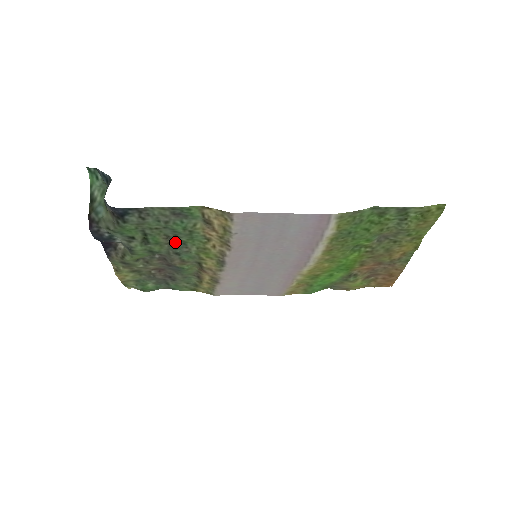
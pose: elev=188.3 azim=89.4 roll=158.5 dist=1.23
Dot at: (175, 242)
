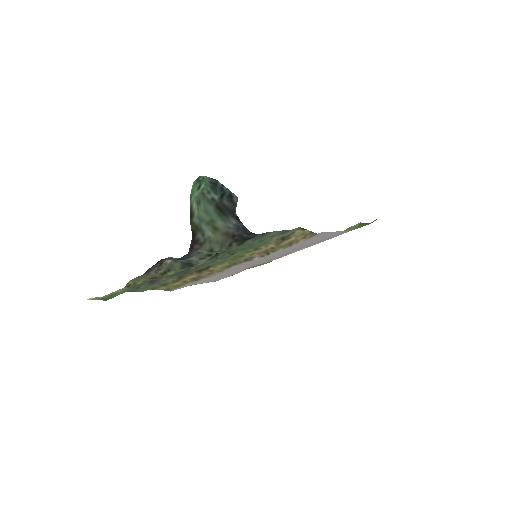
Dot at: occluded
